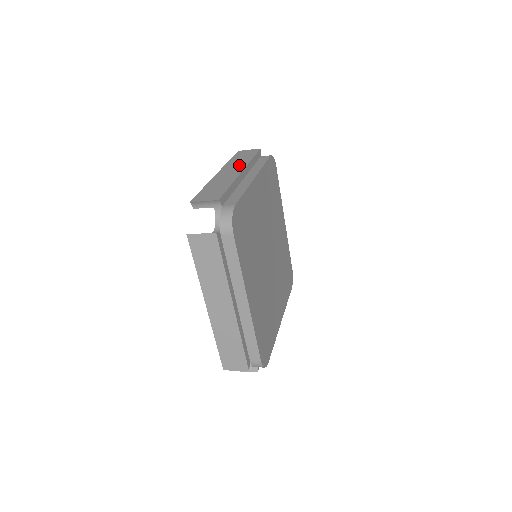
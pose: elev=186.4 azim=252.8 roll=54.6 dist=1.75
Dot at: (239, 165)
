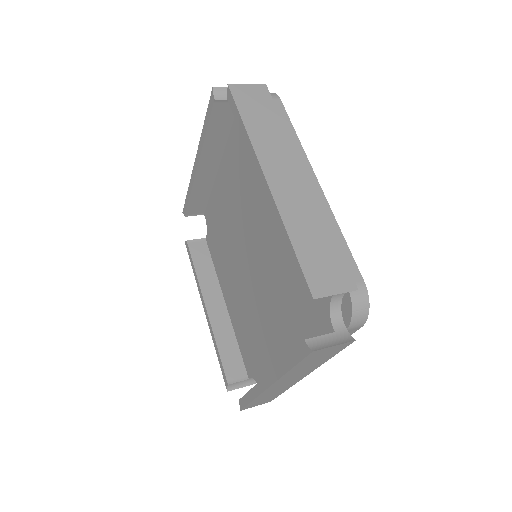
Dot at: (283, 151)
